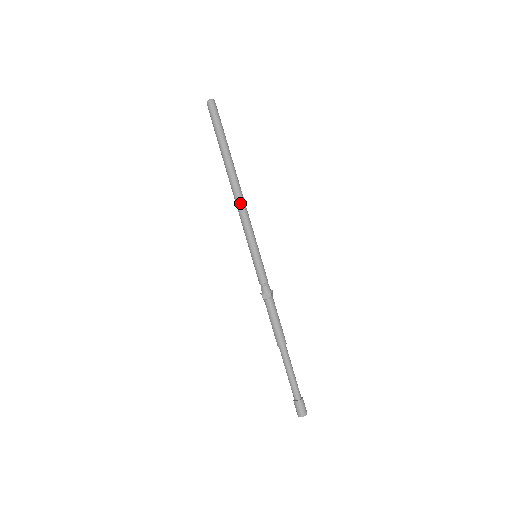
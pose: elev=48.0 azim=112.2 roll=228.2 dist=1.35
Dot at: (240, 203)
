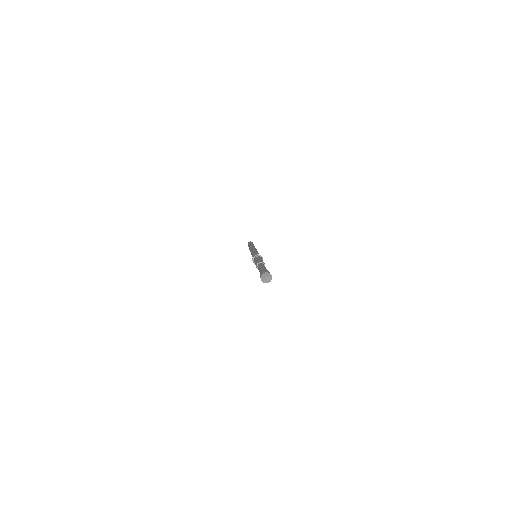
Dot at: (256, 249)
